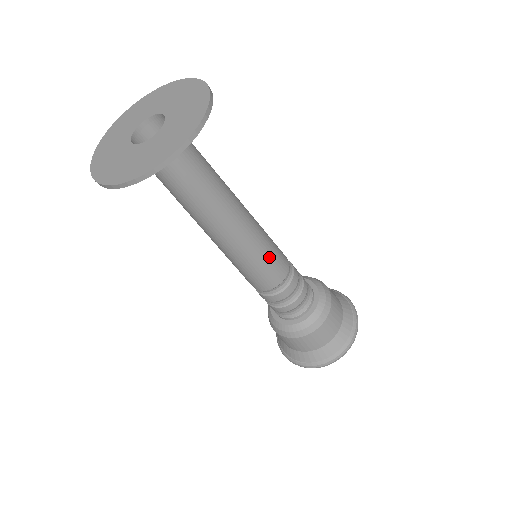
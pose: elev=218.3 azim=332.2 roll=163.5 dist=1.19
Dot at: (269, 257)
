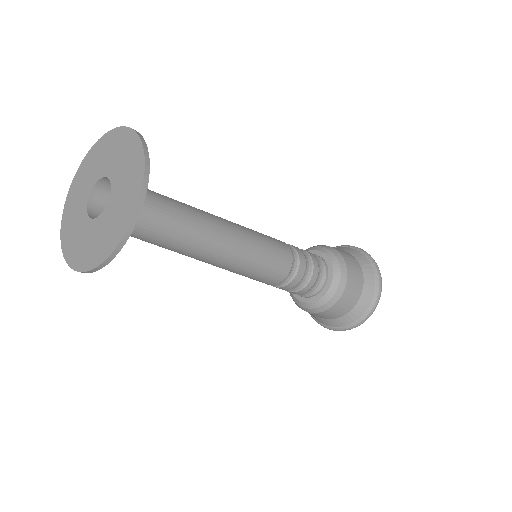
Dot at: (267, 260)
